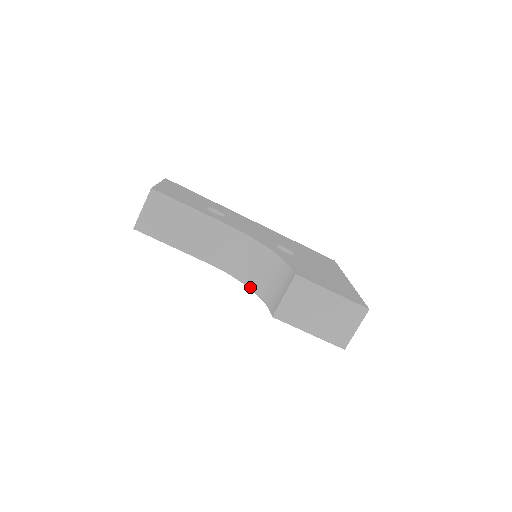
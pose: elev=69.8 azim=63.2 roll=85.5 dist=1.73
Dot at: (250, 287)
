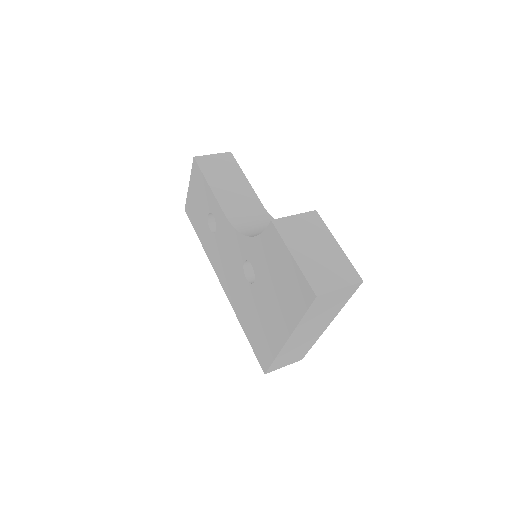
Dot at: (248, 235)
